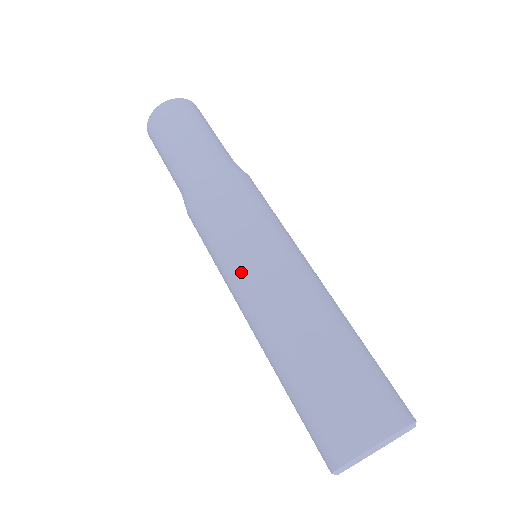
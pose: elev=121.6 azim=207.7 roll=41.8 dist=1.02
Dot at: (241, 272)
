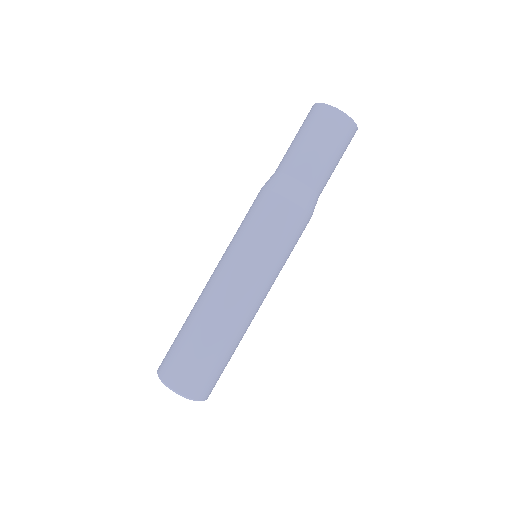
Dot at: (231, 263)
